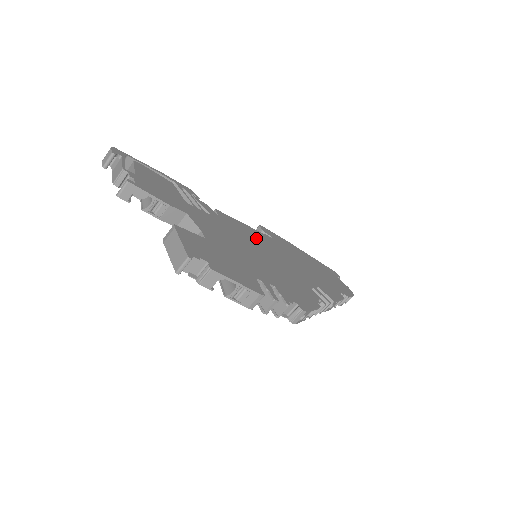
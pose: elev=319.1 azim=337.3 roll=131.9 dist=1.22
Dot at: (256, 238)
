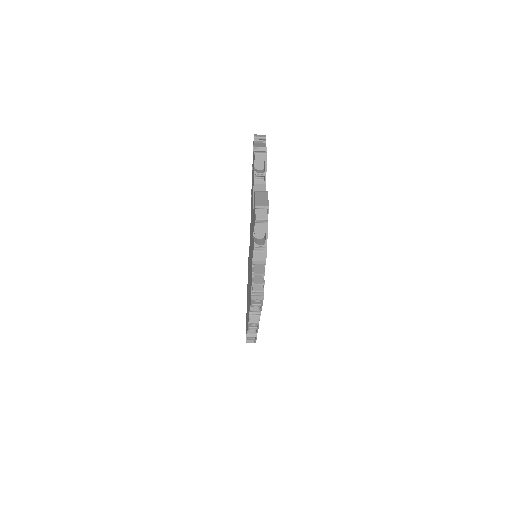
Dot at: occluded
